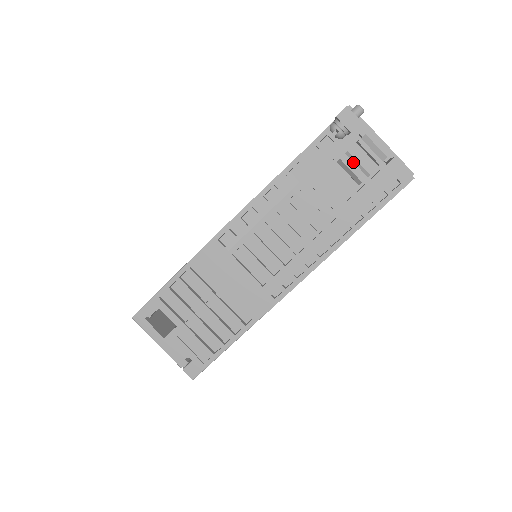
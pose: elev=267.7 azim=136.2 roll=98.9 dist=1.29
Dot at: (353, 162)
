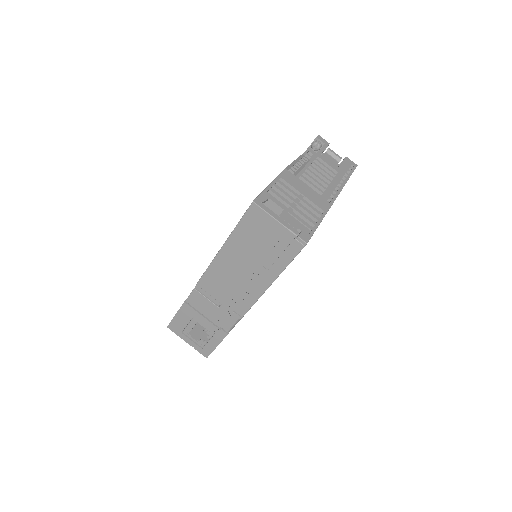
Dot at: occluded
